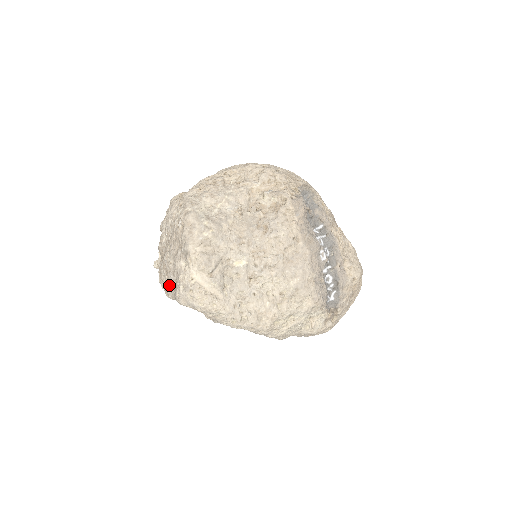
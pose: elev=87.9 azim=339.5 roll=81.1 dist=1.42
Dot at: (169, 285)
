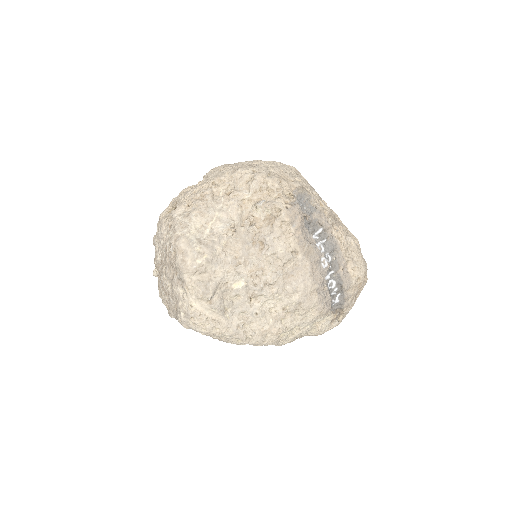
Dot at: (170, 307)
